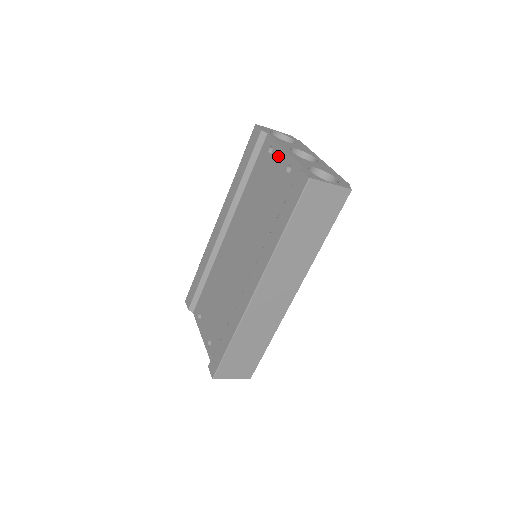
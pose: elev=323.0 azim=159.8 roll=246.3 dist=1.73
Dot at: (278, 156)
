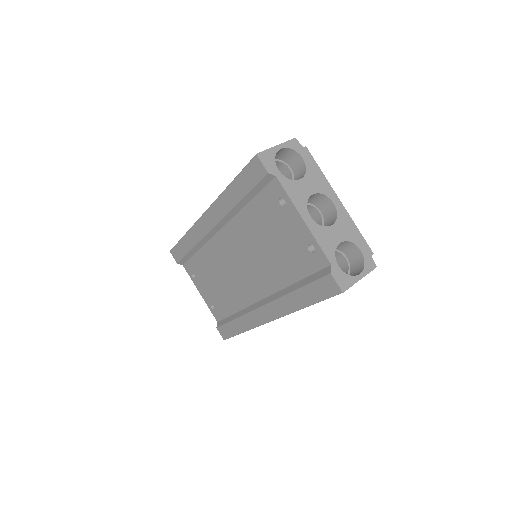
Dot at: (295, 221)
